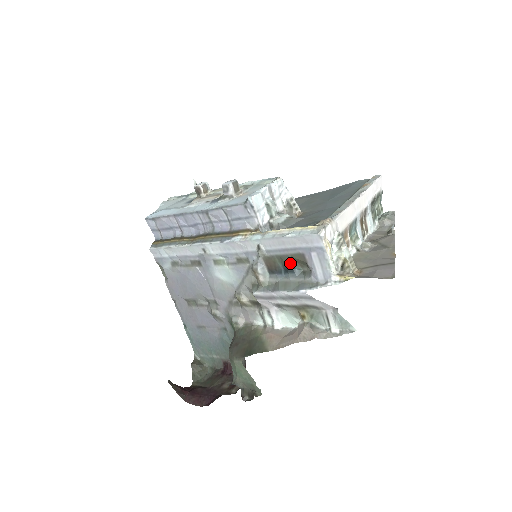
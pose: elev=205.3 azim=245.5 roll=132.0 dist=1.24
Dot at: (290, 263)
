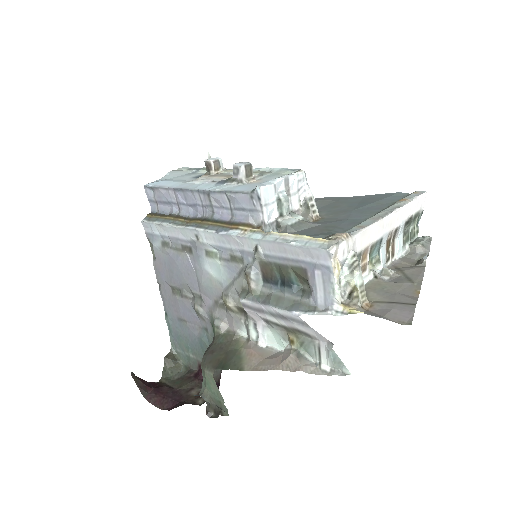
Dot at: (289, 276)
